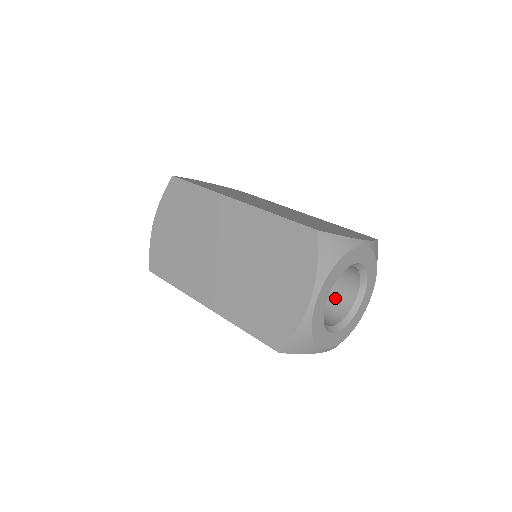
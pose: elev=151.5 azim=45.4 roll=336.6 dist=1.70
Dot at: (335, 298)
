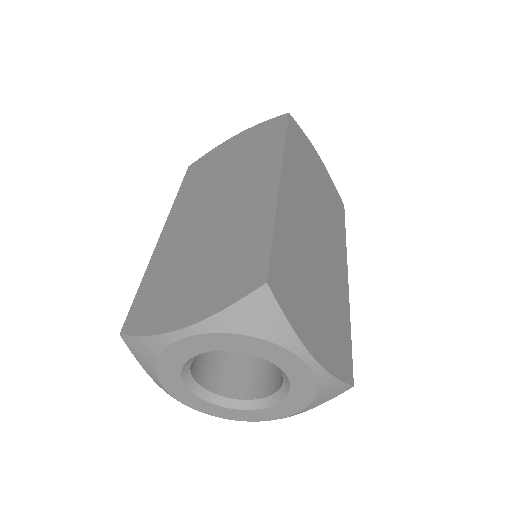
Dot at: (249, 373)
